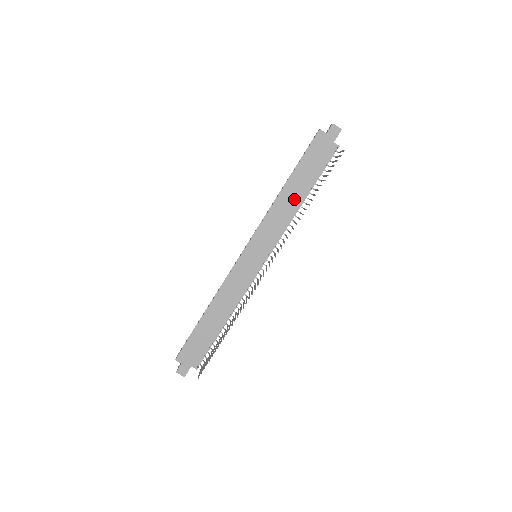
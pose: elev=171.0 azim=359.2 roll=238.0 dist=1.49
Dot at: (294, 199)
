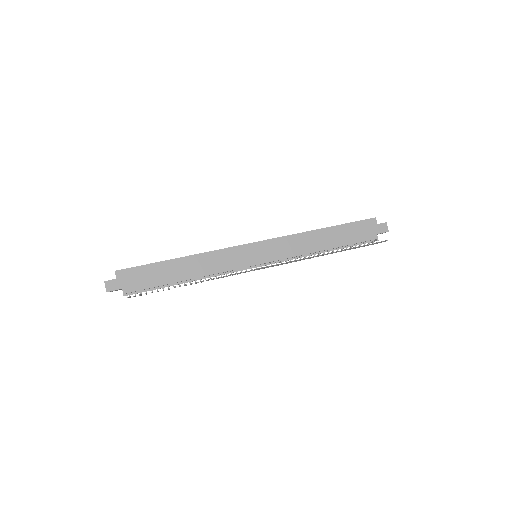
Dot at: (320, 243)
